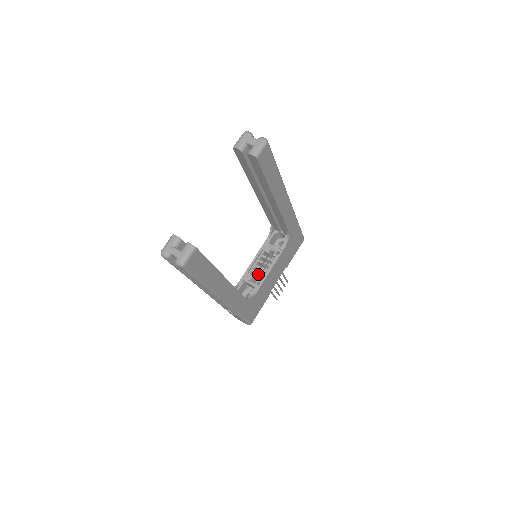
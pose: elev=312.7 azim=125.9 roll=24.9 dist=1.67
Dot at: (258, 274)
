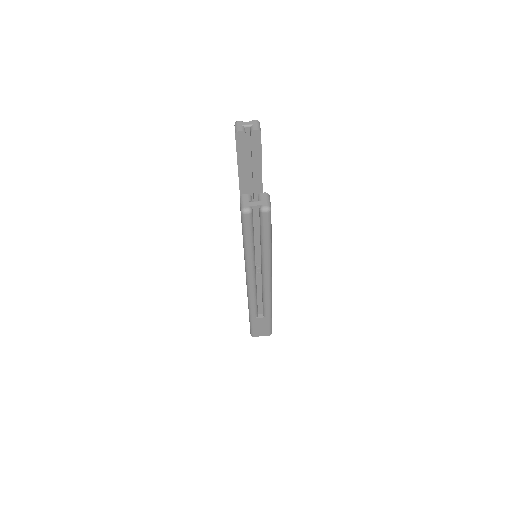
Dot at: occluded
